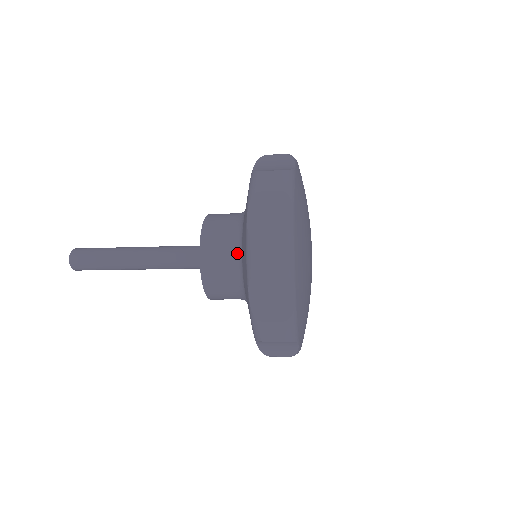
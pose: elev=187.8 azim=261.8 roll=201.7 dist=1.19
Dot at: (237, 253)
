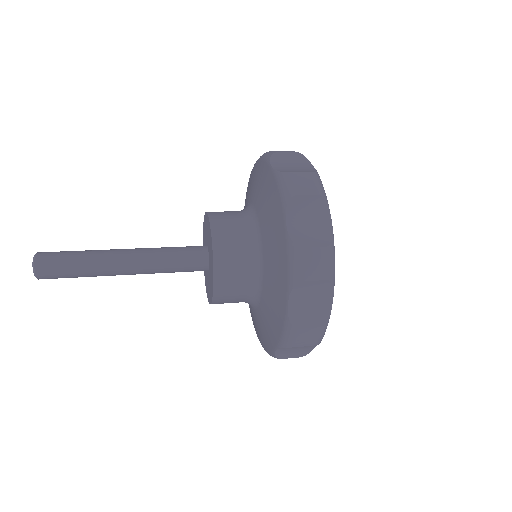
Dot at: (255, 256)
